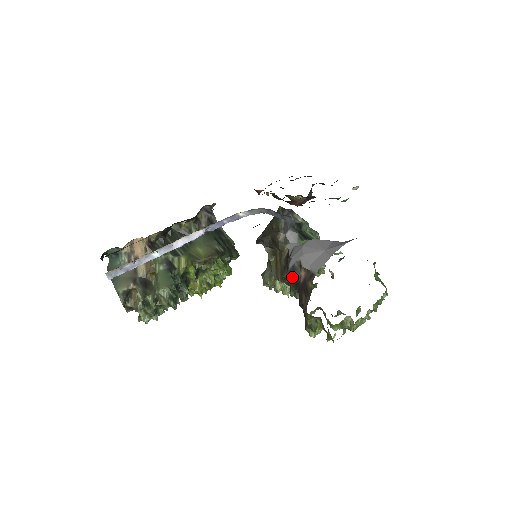
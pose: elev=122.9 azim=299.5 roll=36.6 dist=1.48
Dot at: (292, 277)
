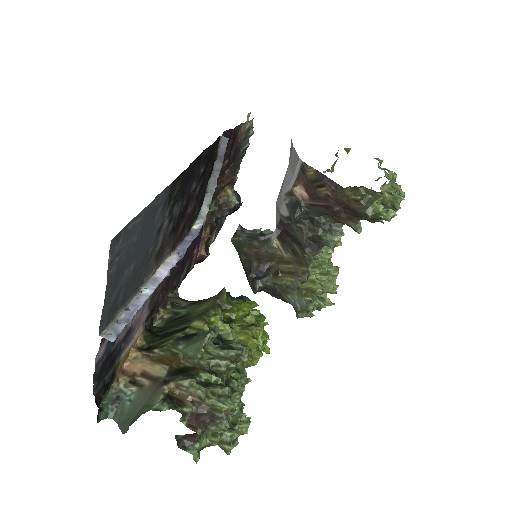
Dot at: (297, 207)
